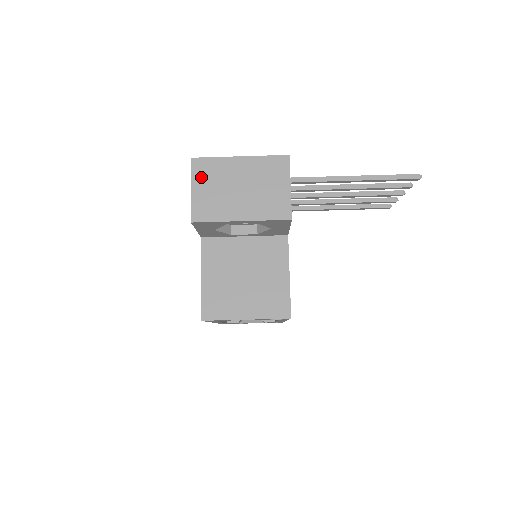
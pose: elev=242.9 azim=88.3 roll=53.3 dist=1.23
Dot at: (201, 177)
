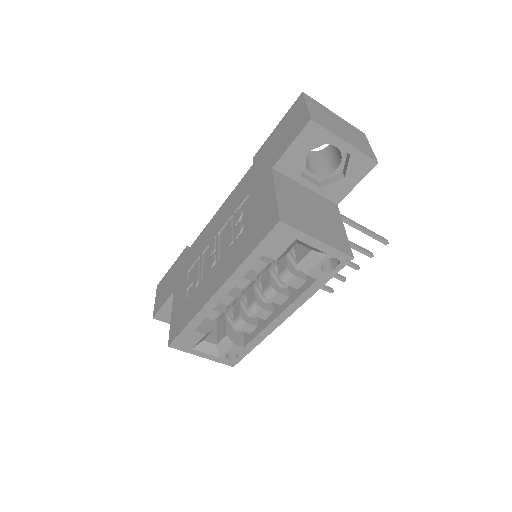
Dot at: (312, 104)
